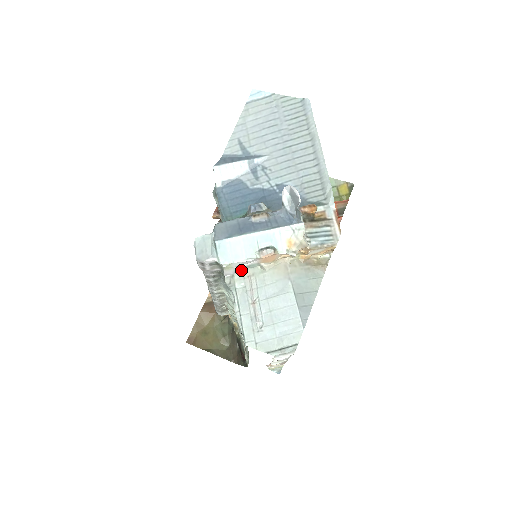
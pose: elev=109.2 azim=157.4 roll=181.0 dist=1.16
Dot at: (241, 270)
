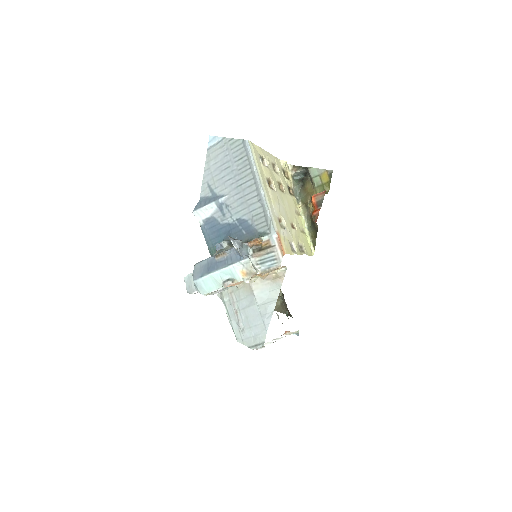
Dot at: (225, 289)
